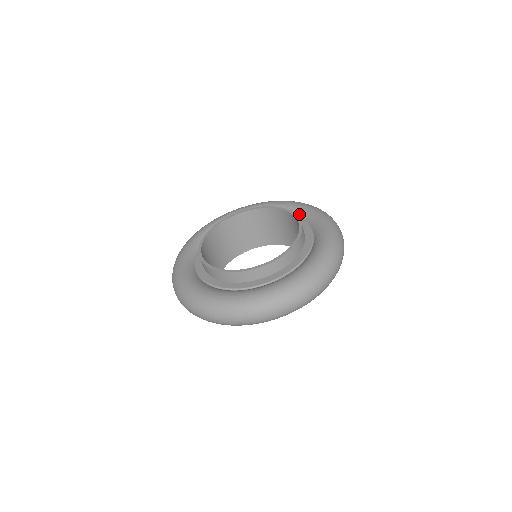
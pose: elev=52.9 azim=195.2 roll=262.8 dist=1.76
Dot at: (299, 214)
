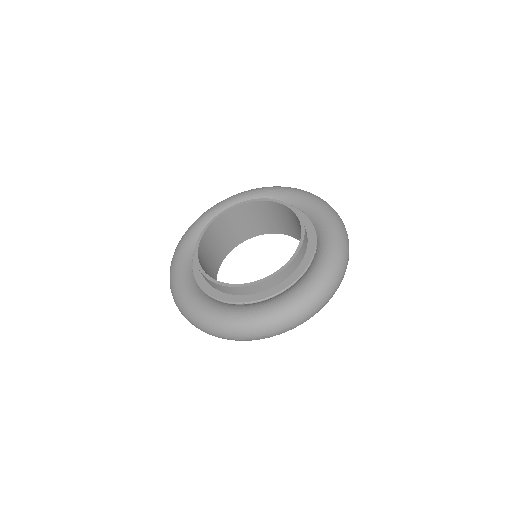
Dot at: occluded
